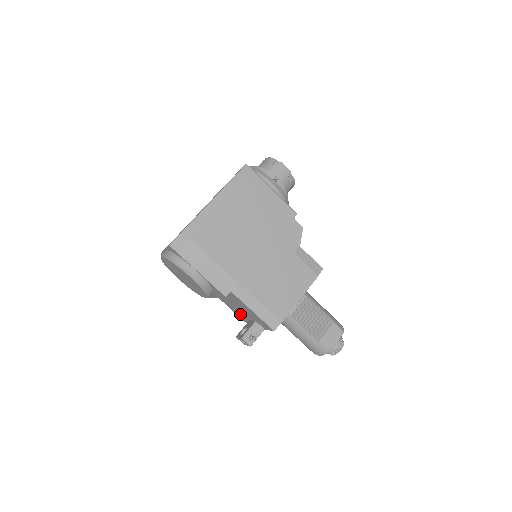
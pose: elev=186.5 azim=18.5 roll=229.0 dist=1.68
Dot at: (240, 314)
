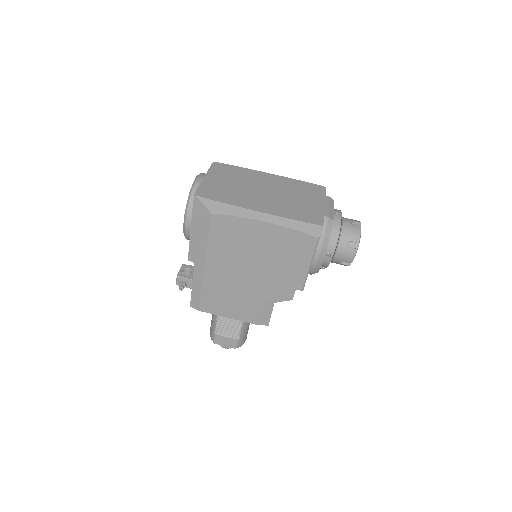
Dot at: occluded
